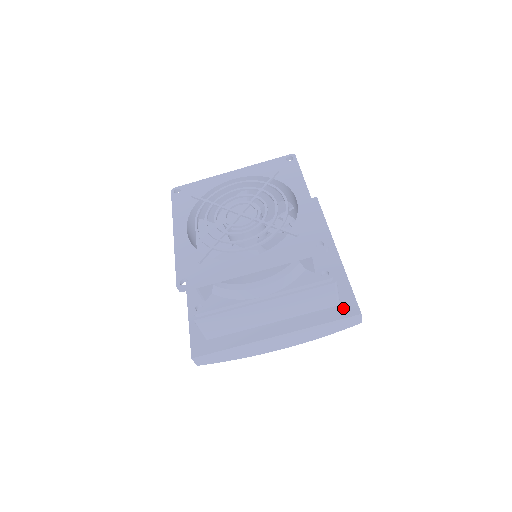
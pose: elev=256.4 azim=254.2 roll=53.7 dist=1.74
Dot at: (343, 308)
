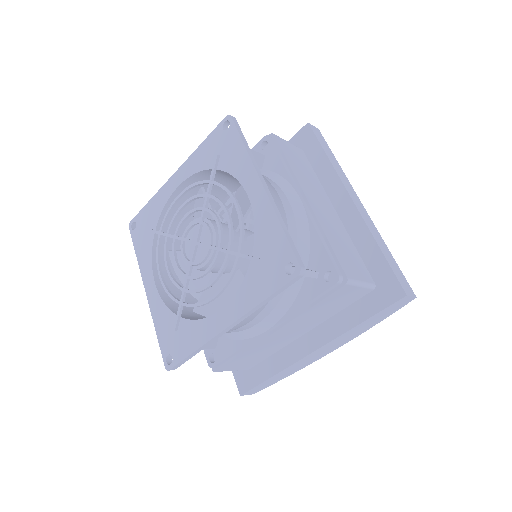
Dot at: (381, 292)
